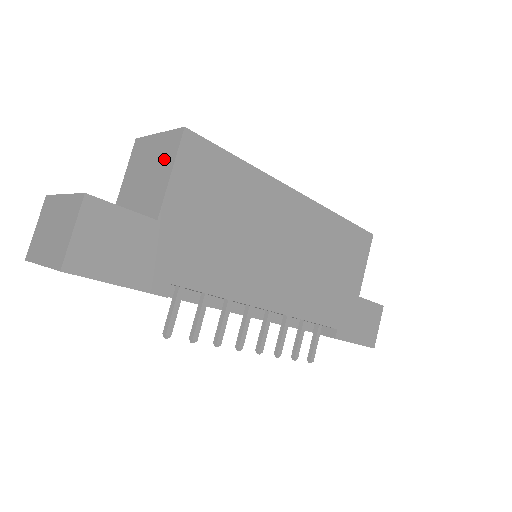
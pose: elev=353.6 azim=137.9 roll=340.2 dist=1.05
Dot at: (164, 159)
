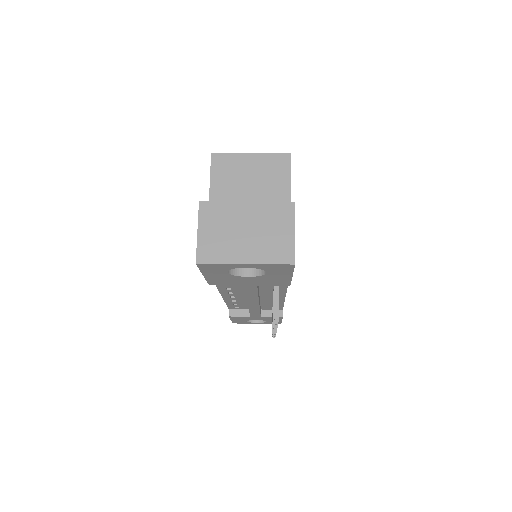
Dot at: (274, 176)
